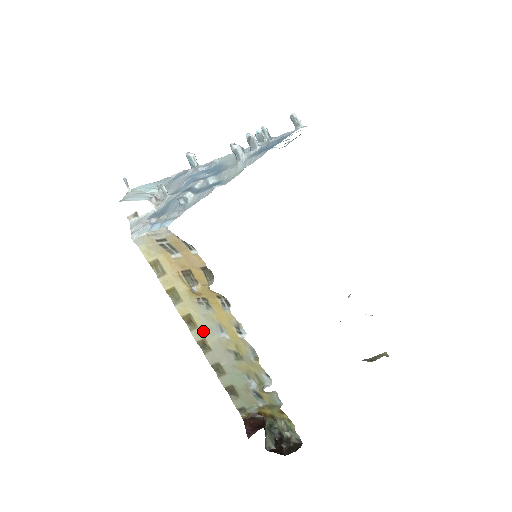
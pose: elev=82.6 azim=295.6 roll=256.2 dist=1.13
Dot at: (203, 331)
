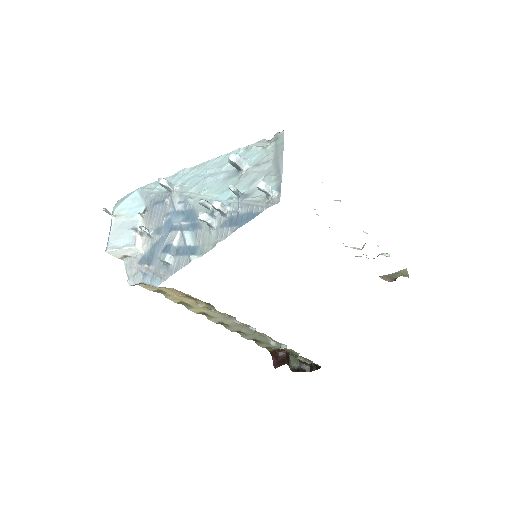
Dot at: (219, 319)
